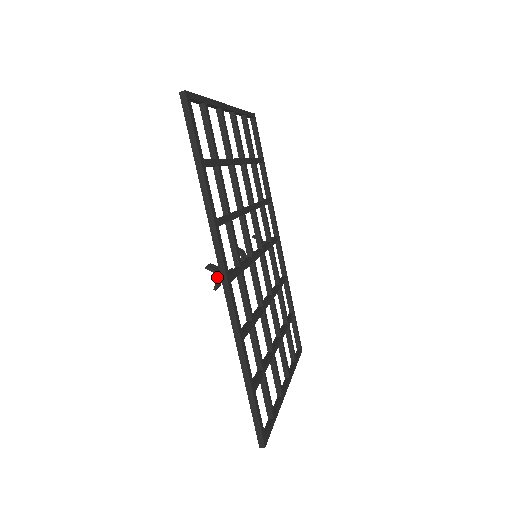
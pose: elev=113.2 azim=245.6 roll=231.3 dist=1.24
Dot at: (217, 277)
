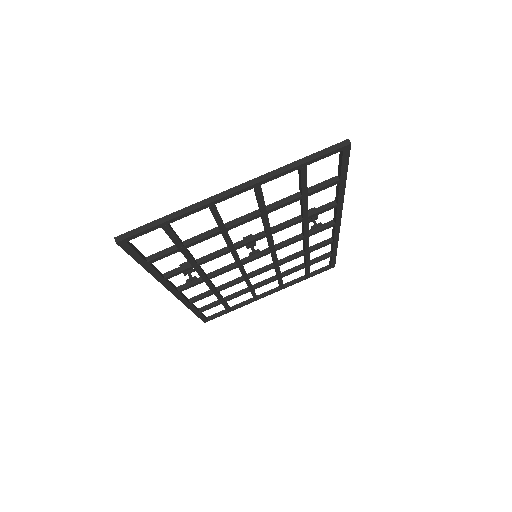
Dot at: (184, 274)
